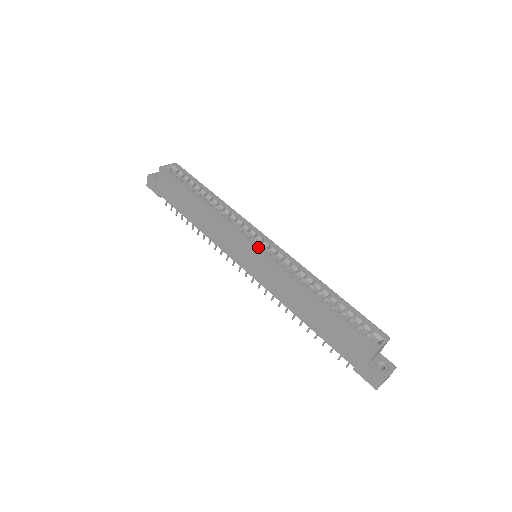
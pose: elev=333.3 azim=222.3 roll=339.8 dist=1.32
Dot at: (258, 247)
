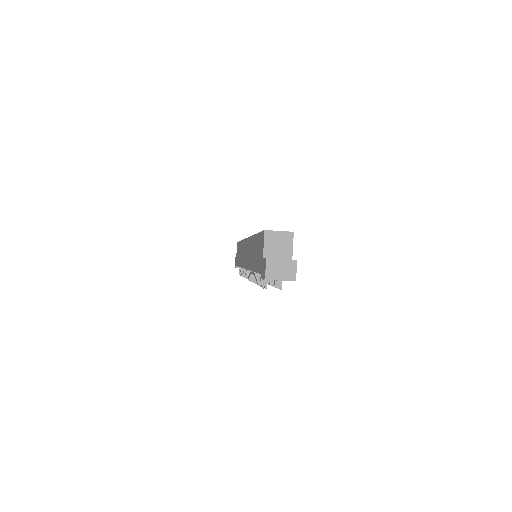
Dot at: occluded
